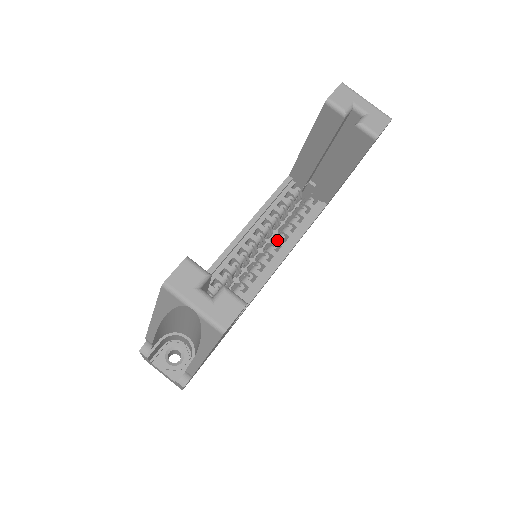
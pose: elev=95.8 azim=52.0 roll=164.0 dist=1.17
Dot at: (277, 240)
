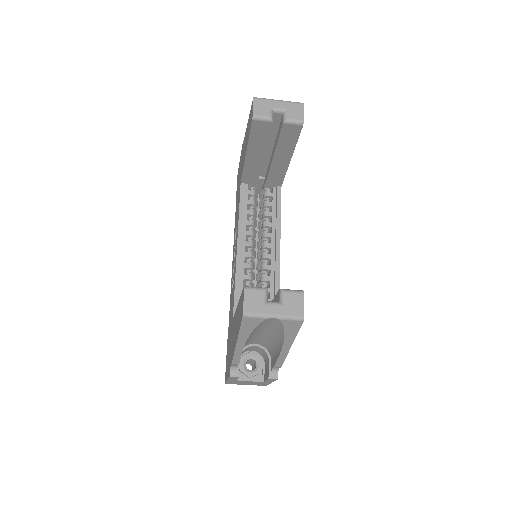
Dot at: (265, 235)
